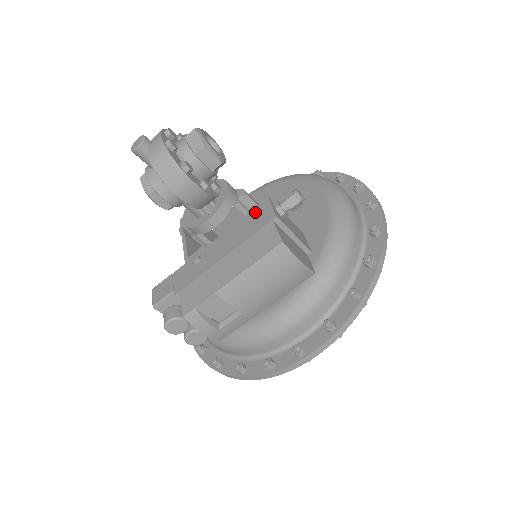
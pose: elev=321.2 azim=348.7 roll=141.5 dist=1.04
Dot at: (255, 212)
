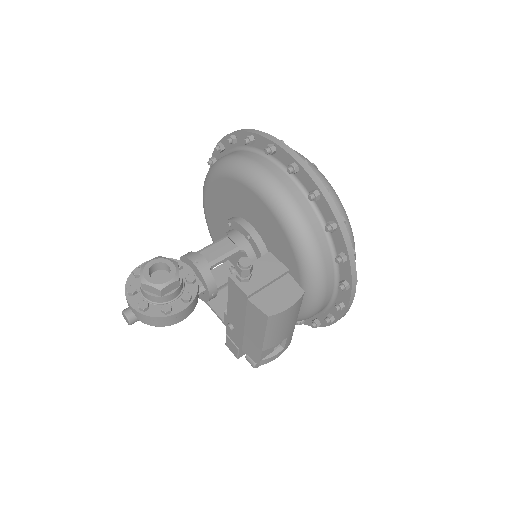
Dot at: (231, 289)
